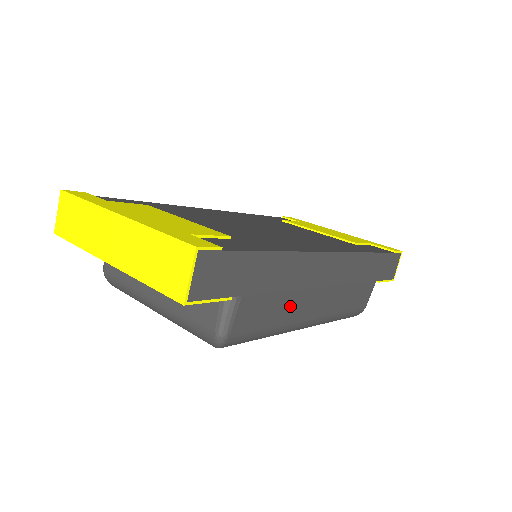
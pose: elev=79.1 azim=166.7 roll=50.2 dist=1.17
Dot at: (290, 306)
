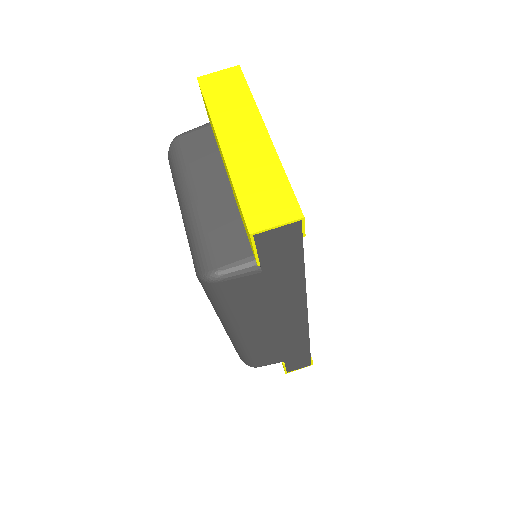
Dot at: (255, 312)
